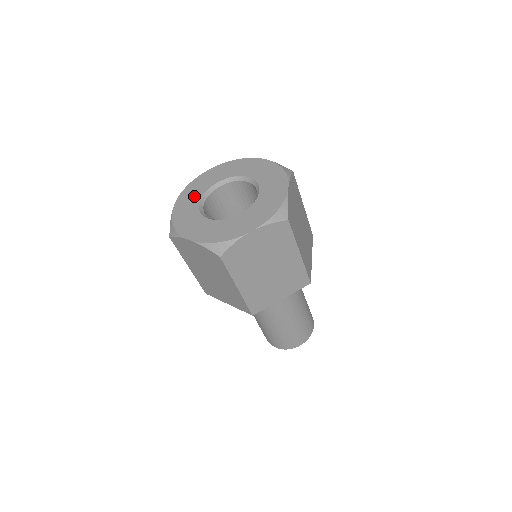
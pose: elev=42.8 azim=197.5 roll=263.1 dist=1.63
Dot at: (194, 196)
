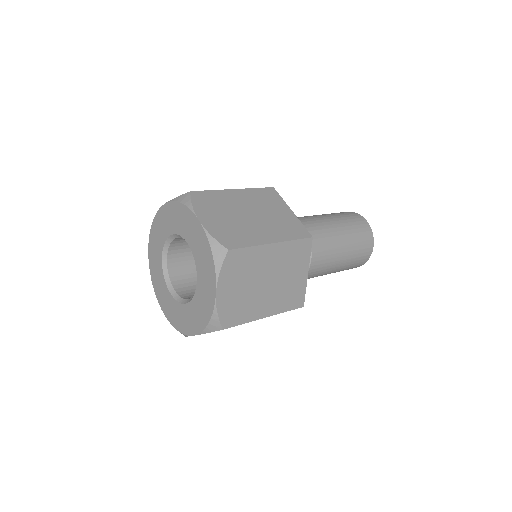
Dot at: (158, 246)
